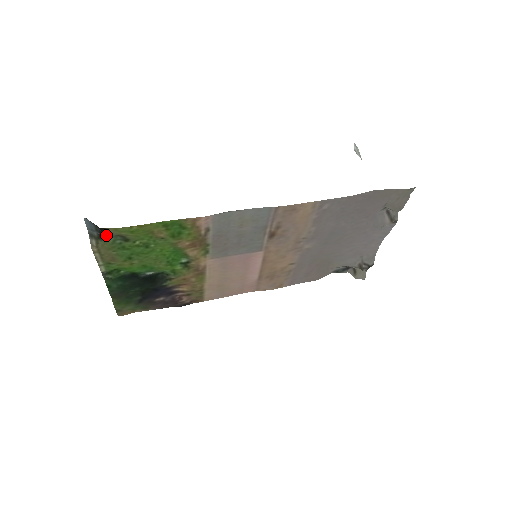
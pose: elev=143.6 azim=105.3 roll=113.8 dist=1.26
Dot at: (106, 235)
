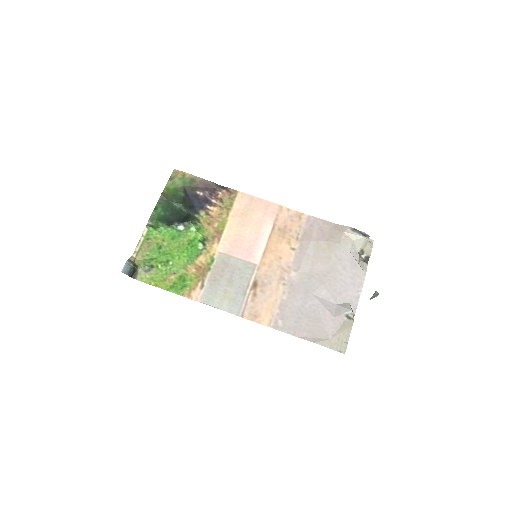
Dot at: (138, 270)
